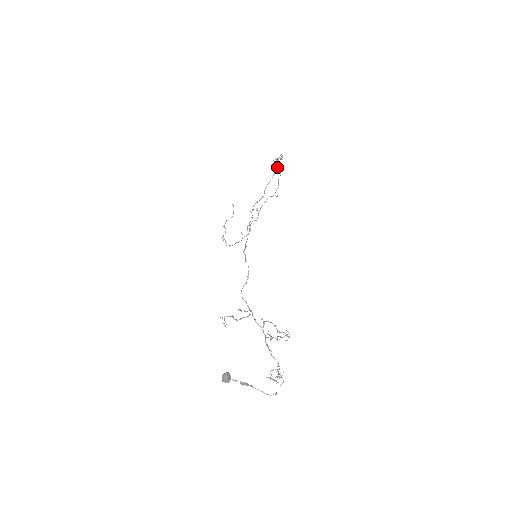
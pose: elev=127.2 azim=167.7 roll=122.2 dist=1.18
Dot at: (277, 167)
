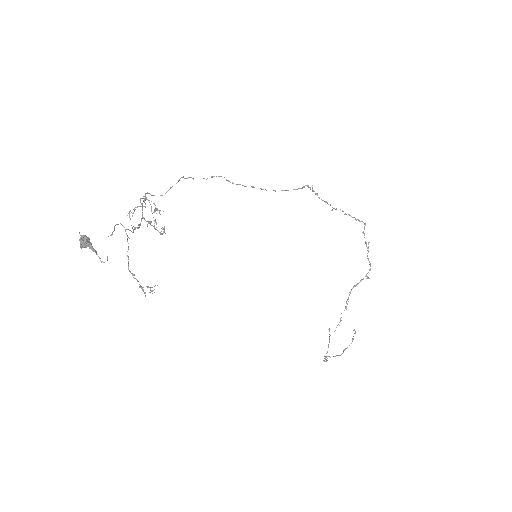
Dot at: (310, 189)
